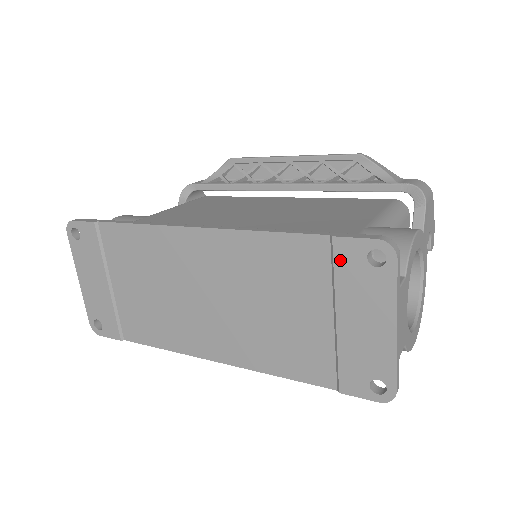
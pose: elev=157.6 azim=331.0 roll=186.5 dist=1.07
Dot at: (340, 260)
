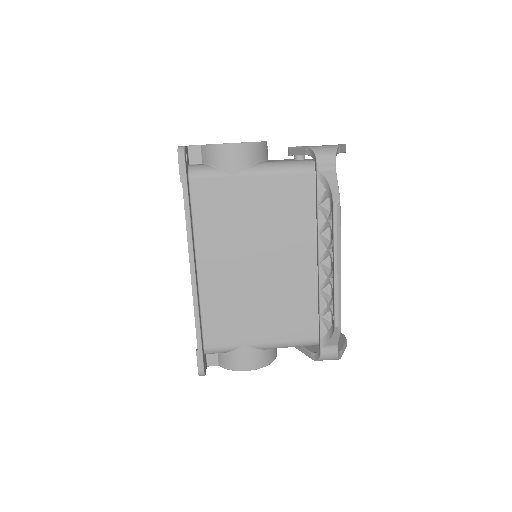
Dot at: occluded
